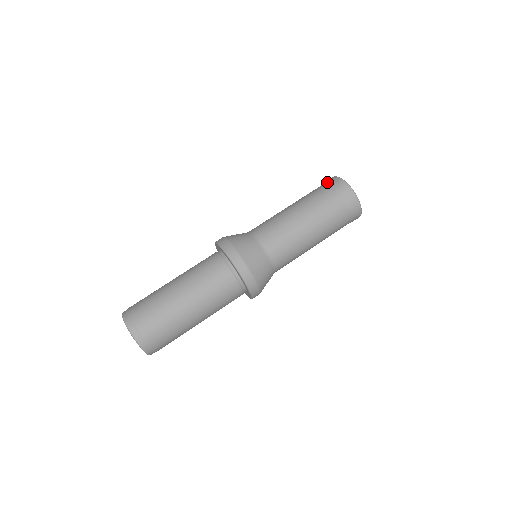
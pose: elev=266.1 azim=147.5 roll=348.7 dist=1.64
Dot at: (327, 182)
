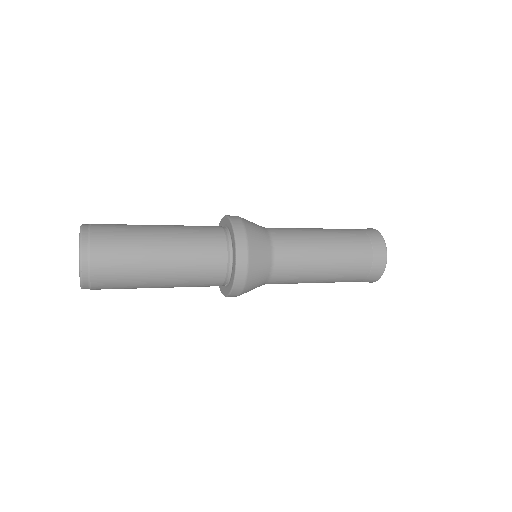
Dot at: occluded
